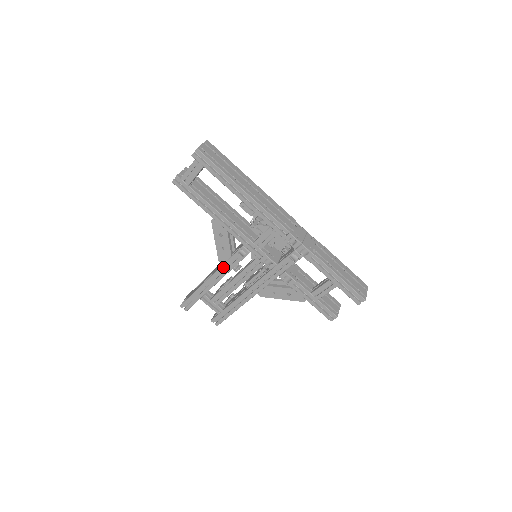
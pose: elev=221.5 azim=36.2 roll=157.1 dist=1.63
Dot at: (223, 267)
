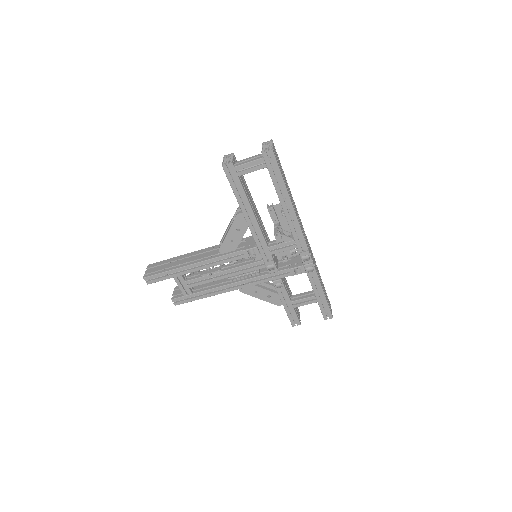
Dot at: (221, 258)
